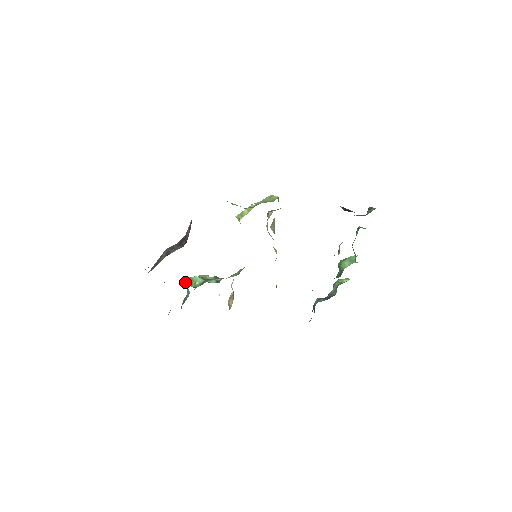
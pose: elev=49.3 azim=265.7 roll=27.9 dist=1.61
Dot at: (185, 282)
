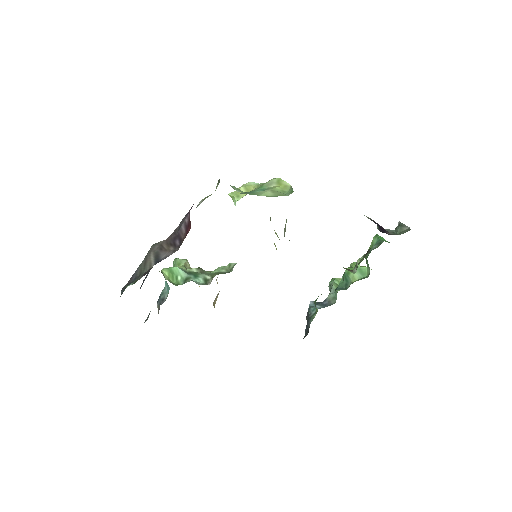
Dot at: (165, 276)
